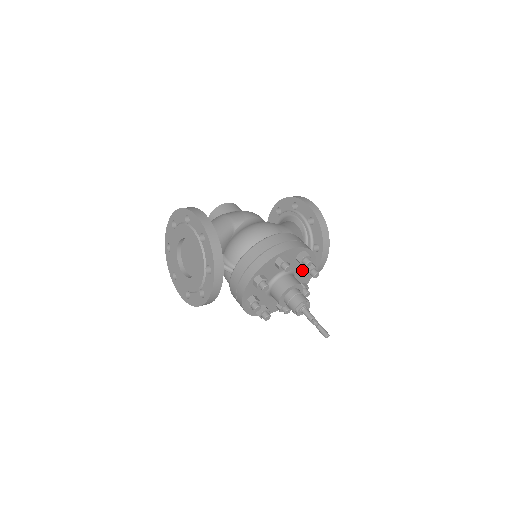
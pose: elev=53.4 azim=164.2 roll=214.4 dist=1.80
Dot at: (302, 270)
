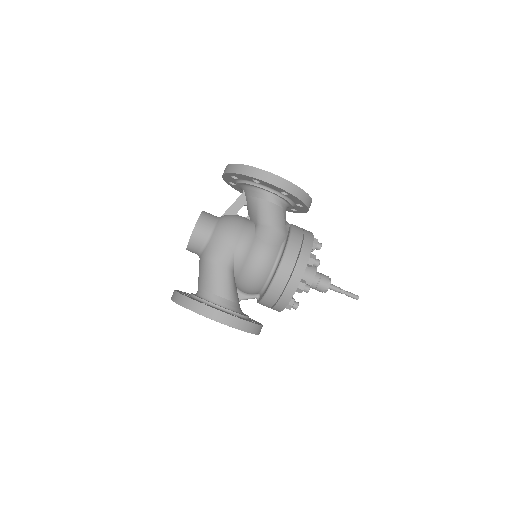
Dot at: occluded
